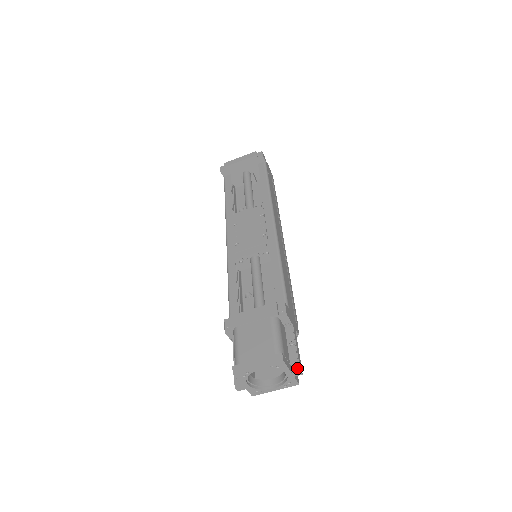
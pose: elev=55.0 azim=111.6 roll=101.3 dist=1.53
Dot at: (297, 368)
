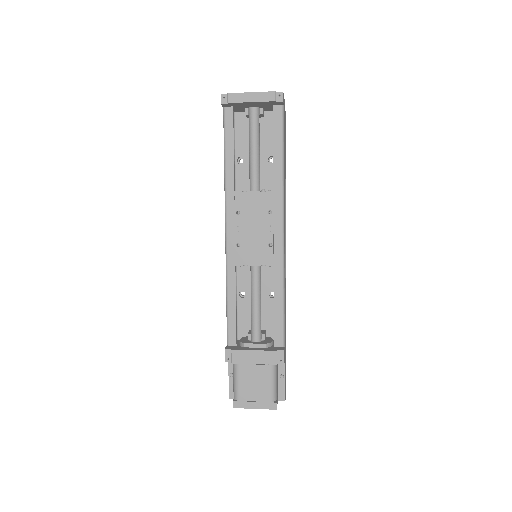
Dot at: (283, 398)
